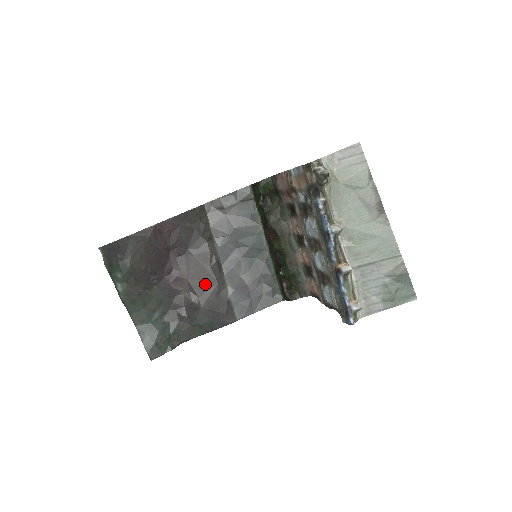
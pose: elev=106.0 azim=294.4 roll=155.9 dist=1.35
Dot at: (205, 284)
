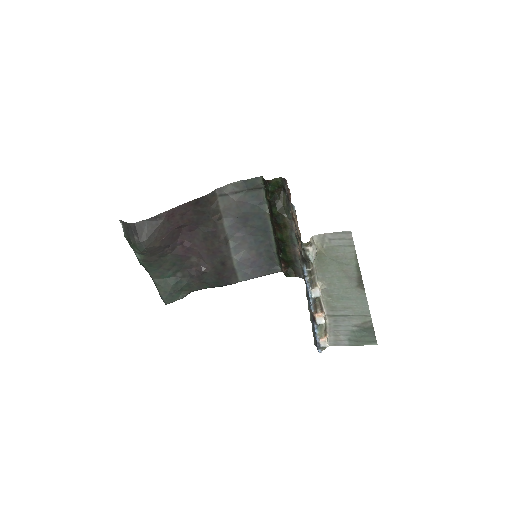
Dot at: (213, 255)
